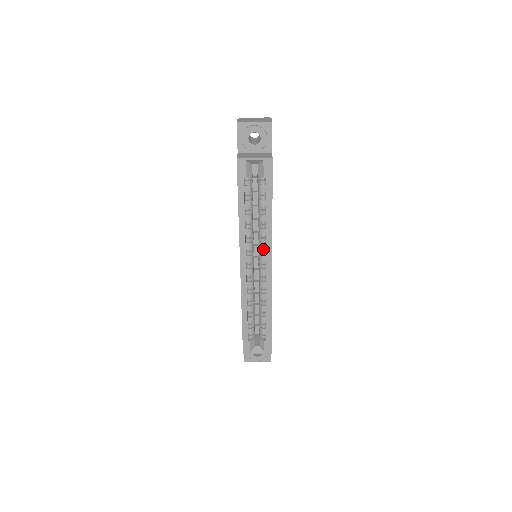
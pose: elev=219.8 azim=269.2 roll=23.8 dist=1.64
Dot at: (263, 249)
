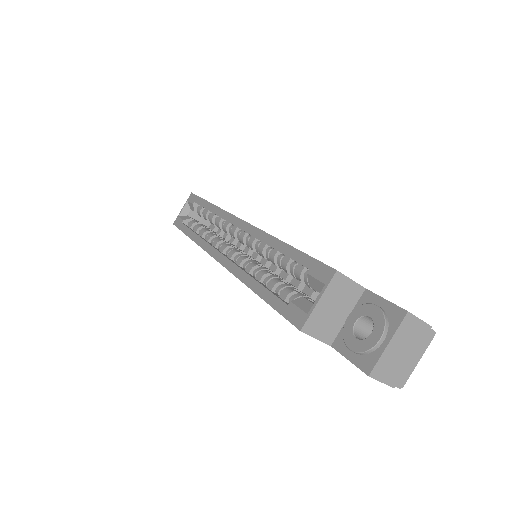
Dot at: (230, 228)
